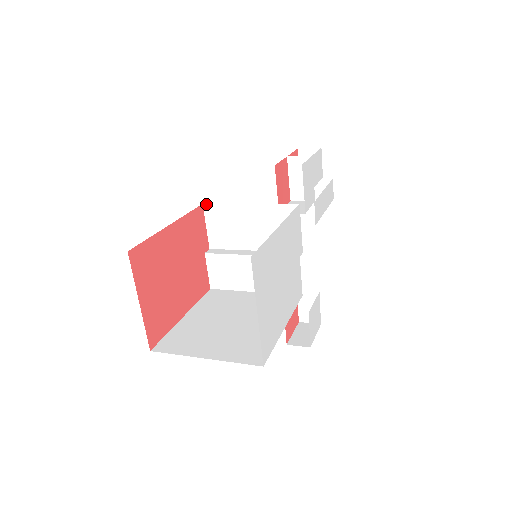
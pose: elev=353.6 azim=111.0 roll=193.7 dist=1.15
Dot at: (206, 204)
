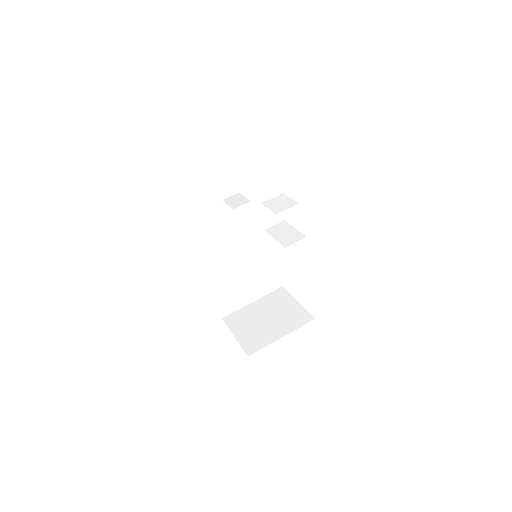
Dot at: occluded
